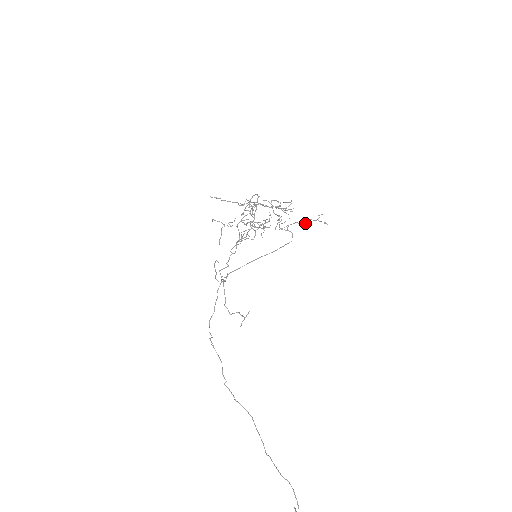
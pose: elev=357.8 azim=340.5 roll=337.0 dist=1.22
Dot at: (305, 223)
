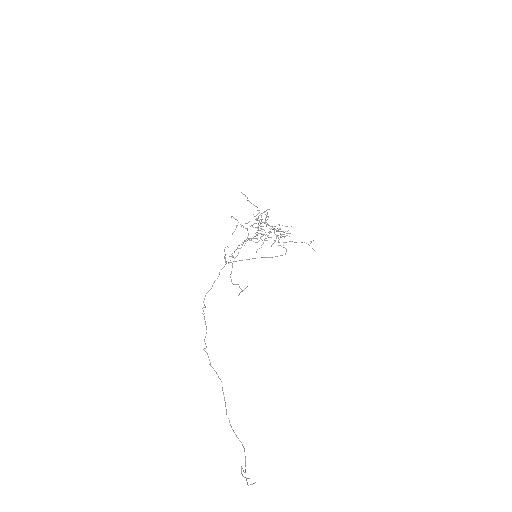
Dot at: occluded
